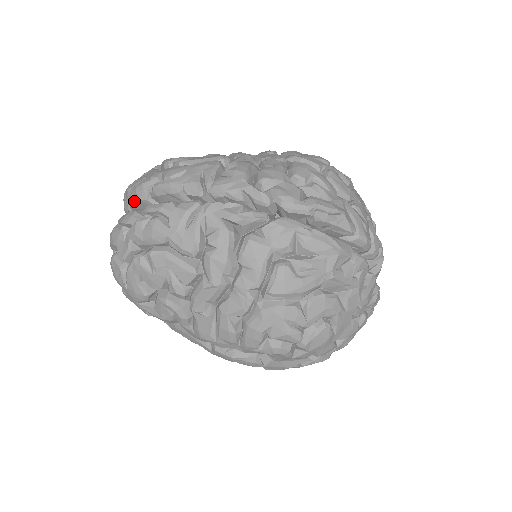
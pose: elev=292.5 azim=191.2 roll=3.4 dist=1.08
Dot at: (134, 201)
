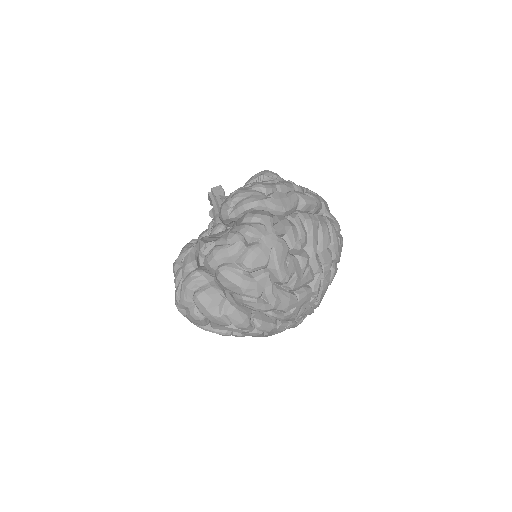
Dot at: occluded
